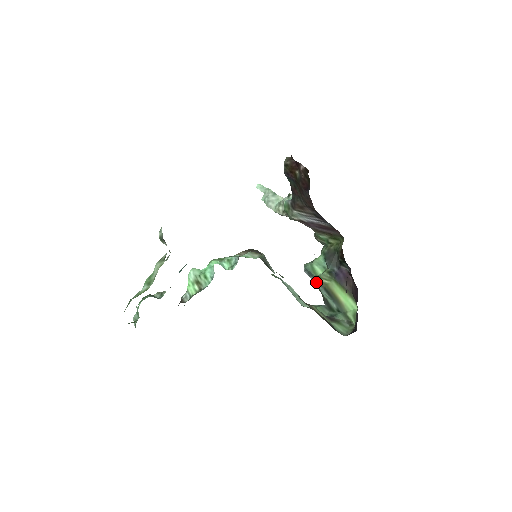
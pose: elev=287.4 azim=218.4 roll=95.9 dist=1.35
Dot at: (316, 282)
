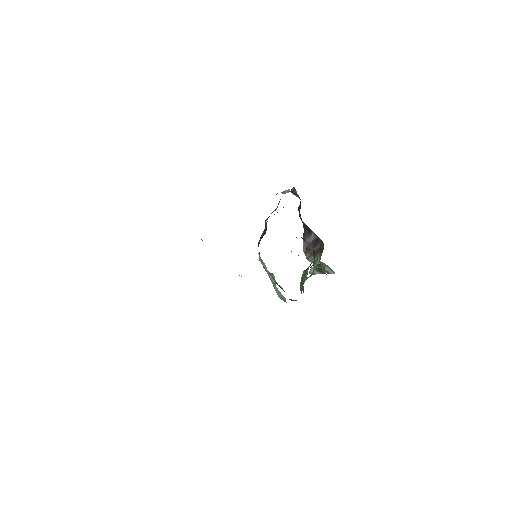
Dot at: occluded
